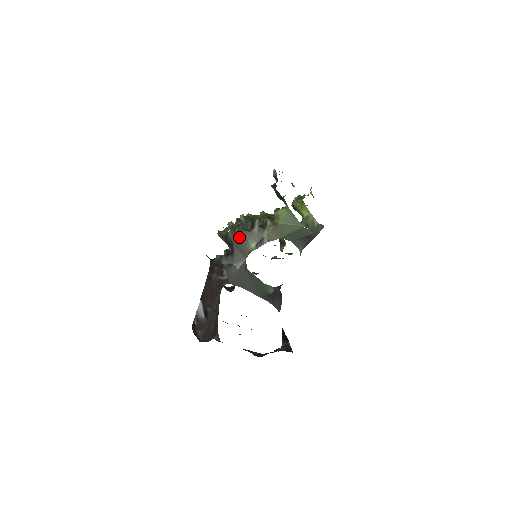
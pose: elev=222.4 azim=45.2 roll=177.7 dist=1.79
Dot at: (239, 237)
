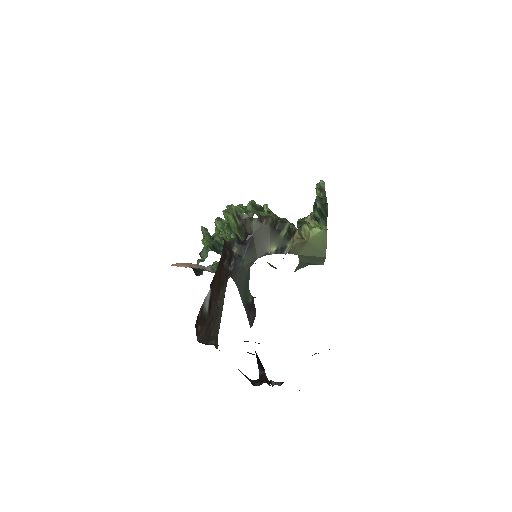
Dot at: (263, 231)
